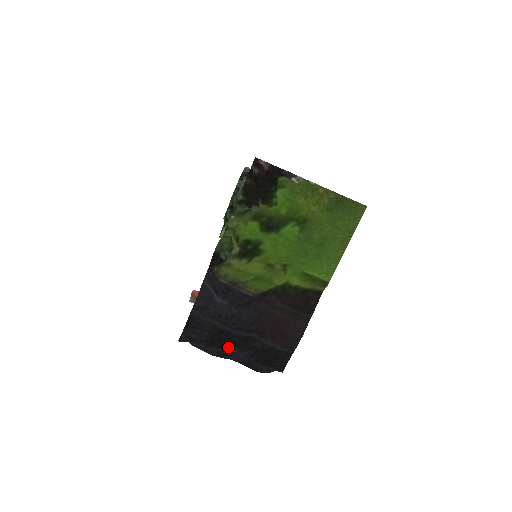
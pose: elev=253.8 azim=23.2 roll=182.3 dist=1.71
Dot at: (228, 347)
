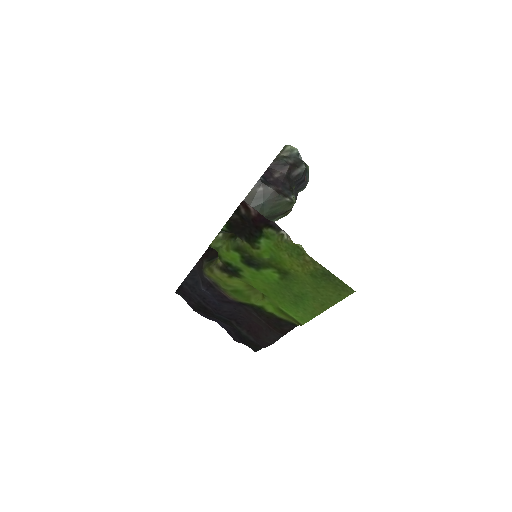
Dot at: (212, 317)
